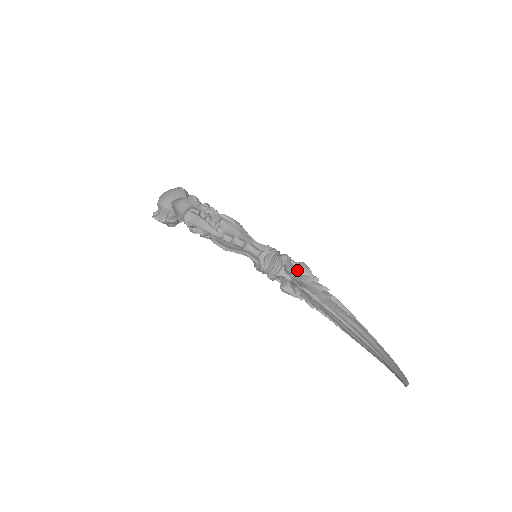
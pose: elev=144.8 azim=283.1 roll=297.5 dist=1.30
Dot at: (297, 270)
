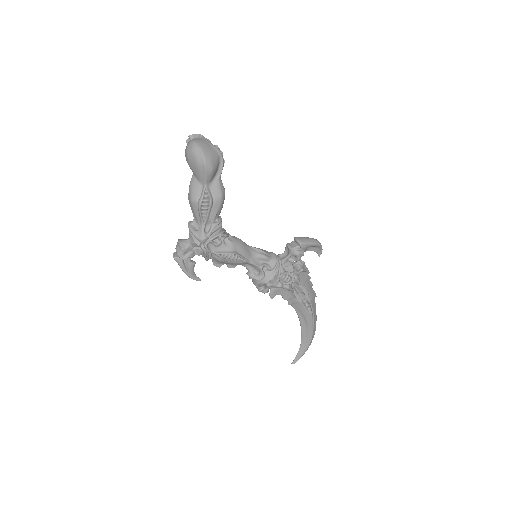
Dot at: (280, 287)
